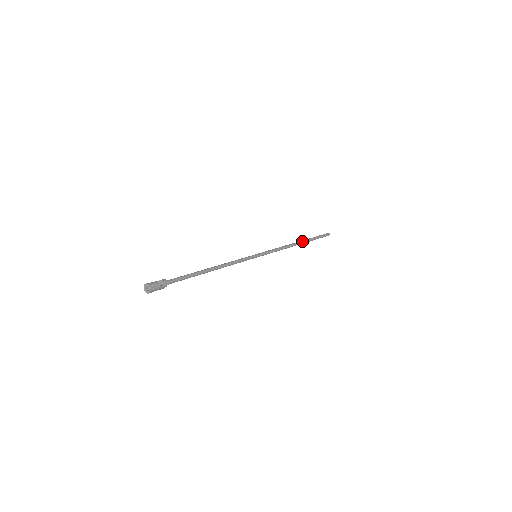
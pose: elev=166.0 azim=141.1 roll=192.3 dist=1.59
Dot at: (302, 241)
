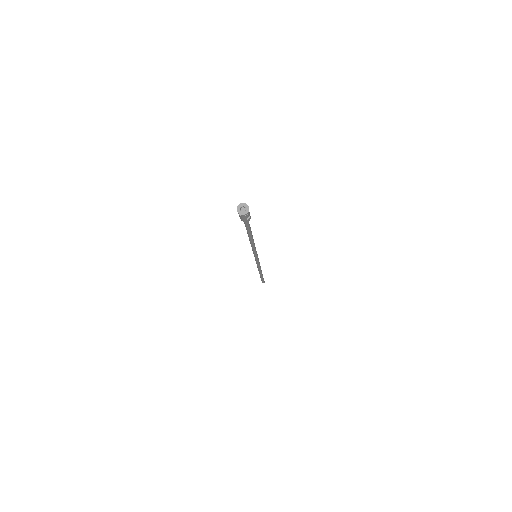
Dot at: occluded
